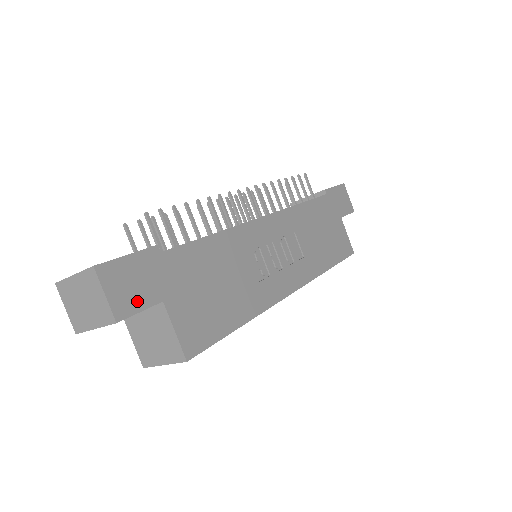
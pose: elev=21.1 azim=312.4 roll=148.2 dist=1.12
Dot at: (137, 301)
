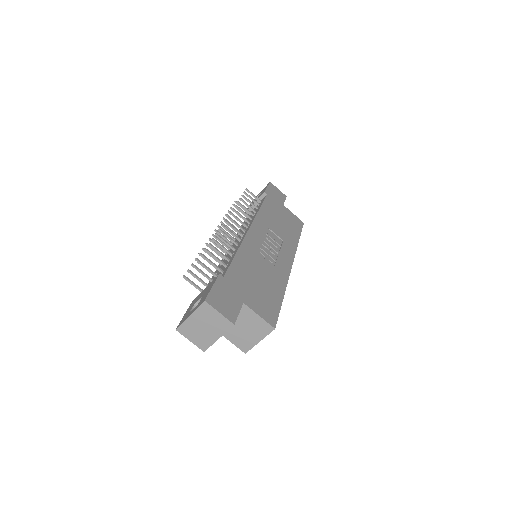
Dot at: (234, 309)
